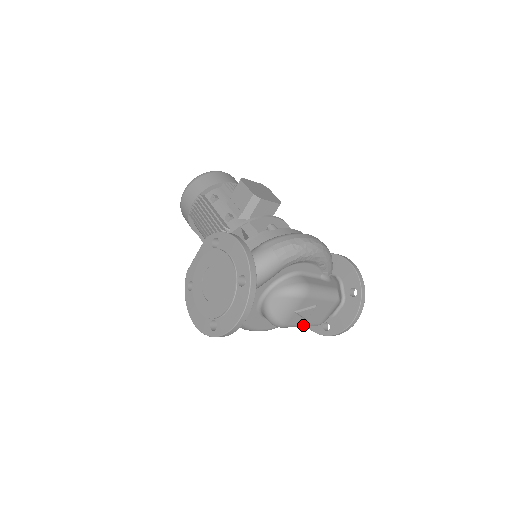
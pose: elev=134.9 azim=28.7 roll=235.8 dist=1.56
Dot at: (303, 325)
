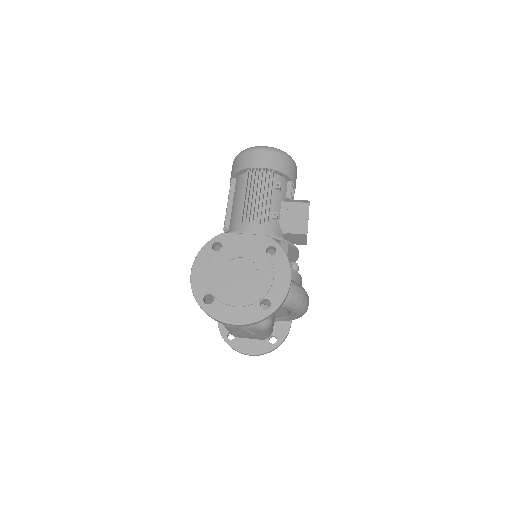
Dot at: (231, 332)
